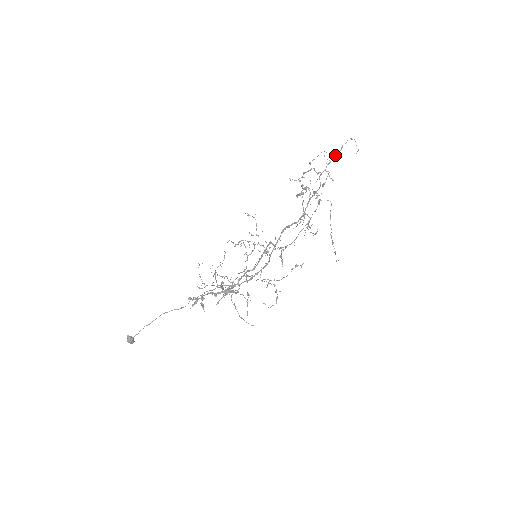
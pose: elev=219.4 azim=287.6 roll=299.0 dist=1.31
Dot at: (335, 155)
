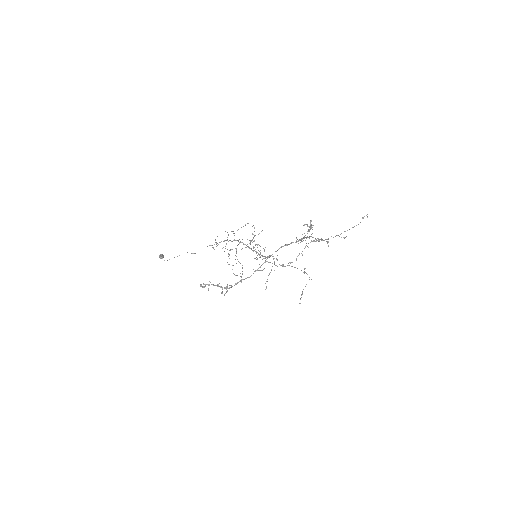
Dot at: (338, 235)
